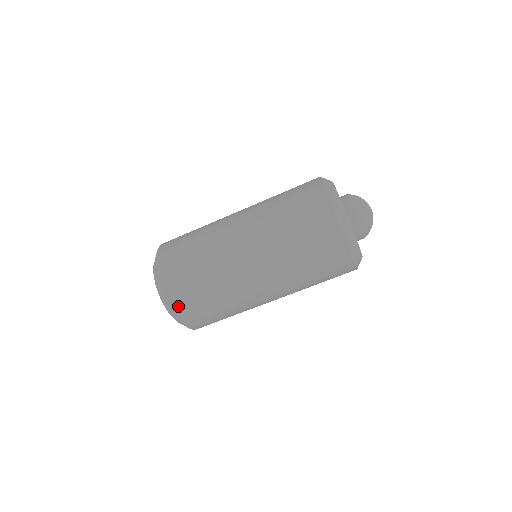
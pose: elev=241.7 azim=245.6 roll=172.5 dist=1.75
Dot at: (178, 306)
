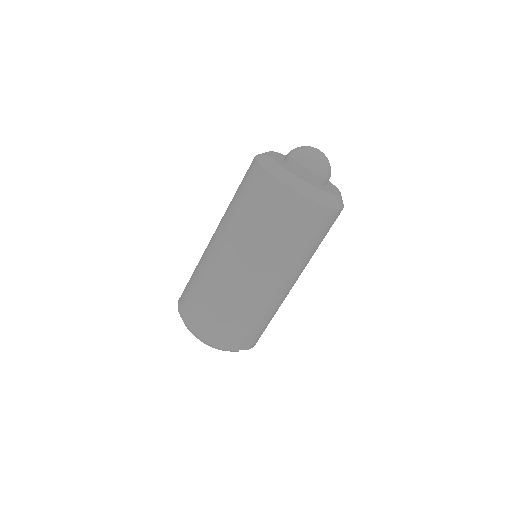
Dot at: (182, 309)
